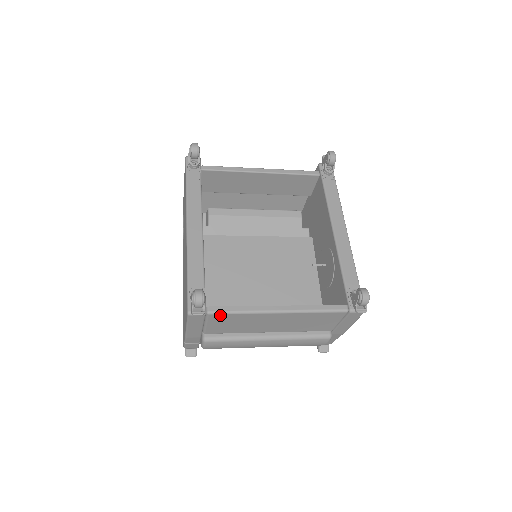
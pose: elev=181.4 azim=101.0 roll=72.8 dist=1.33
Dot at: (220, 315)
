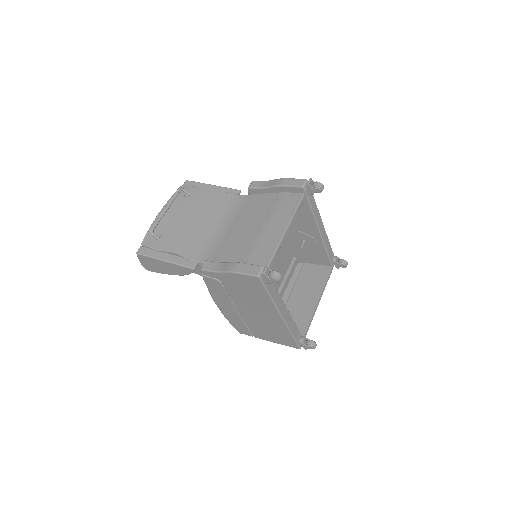
Dot at: occluded
